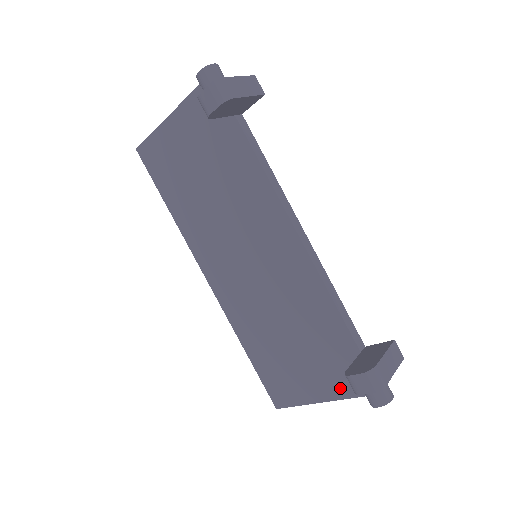
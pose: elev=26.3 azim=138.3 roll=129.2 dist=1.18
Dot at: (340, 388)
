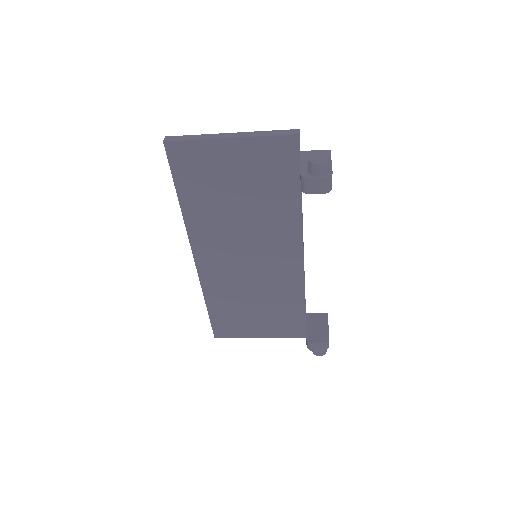
Dot at: (278, 333)
